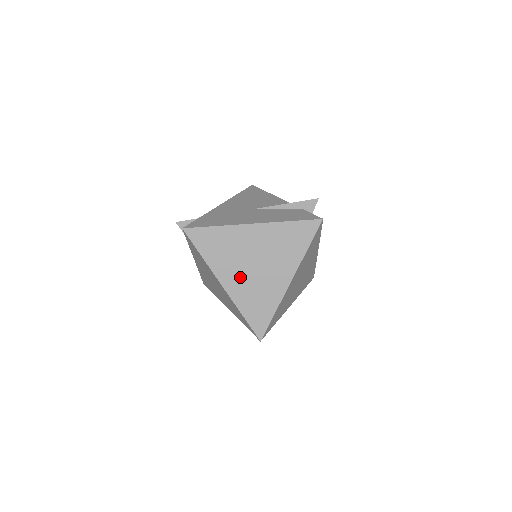
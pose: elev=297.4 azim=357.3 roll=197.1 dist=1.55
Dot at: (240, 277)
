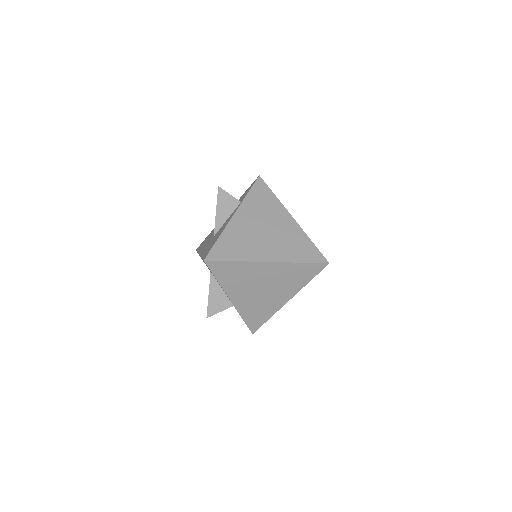
Dot at: occluded
